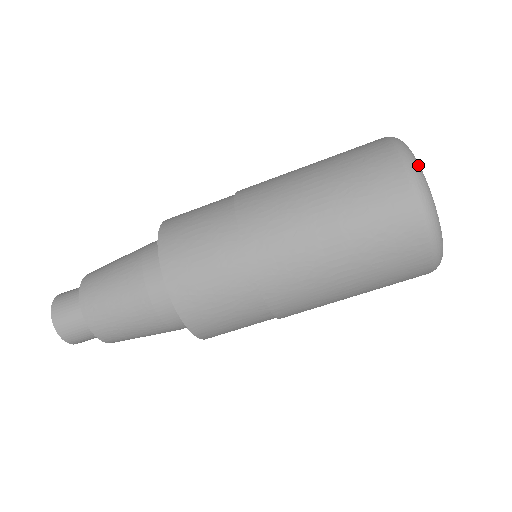
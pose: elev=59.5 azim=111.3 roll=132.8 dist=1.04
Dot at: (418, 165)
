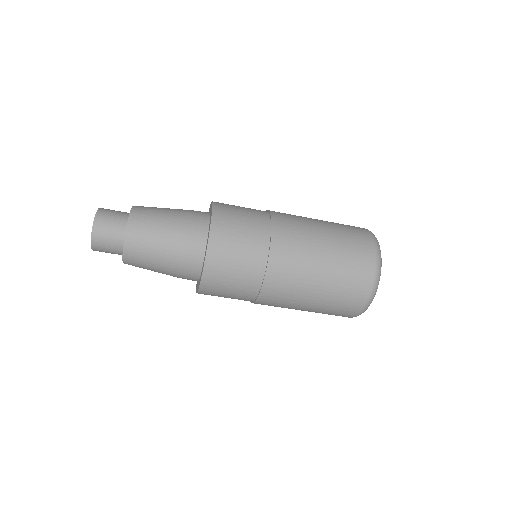
Dot at: occluded
